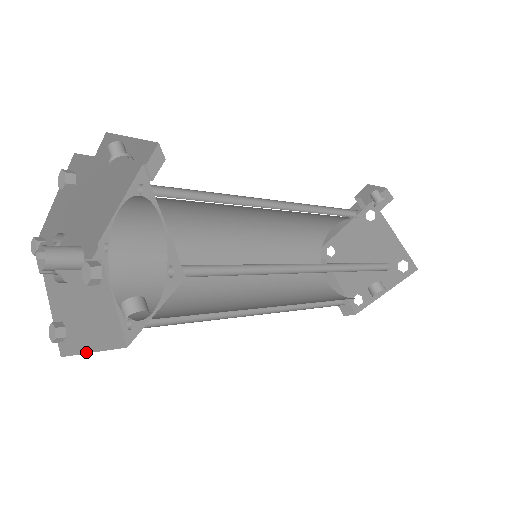
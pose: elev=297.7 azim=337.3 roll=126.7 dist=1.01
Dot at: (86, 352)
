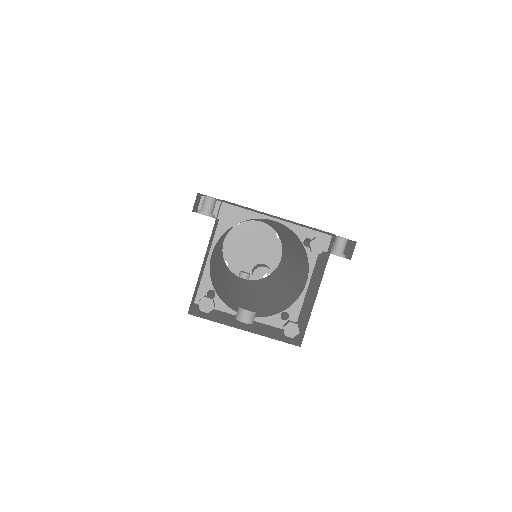
Dot at: (190, 308)
